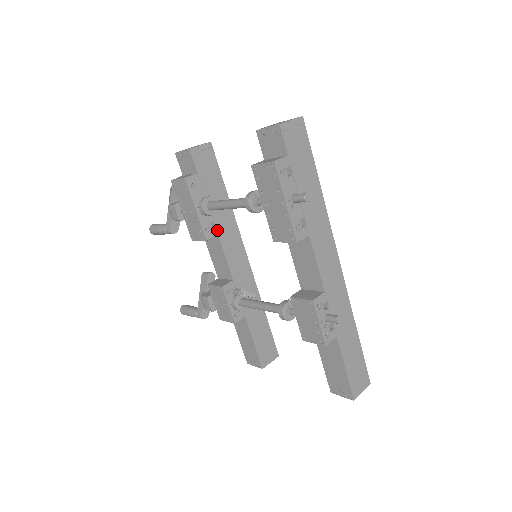
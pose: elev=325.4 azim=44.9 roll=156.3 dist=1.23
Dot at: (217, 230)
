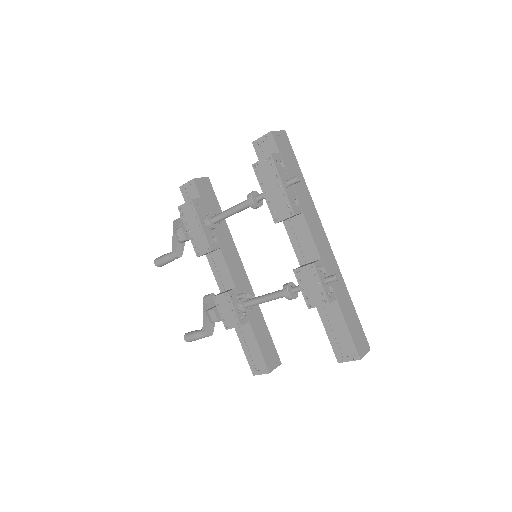
Dot at: (219, 244)
